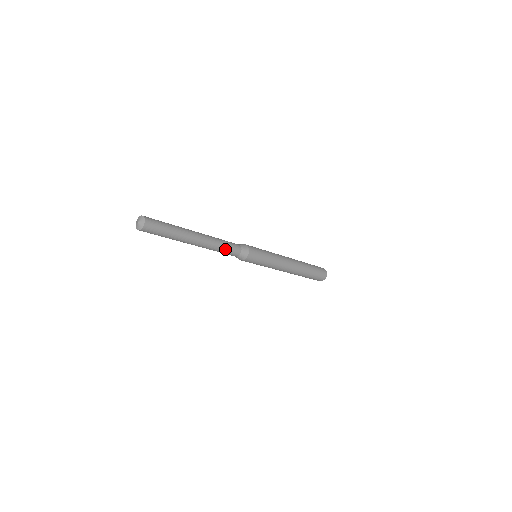
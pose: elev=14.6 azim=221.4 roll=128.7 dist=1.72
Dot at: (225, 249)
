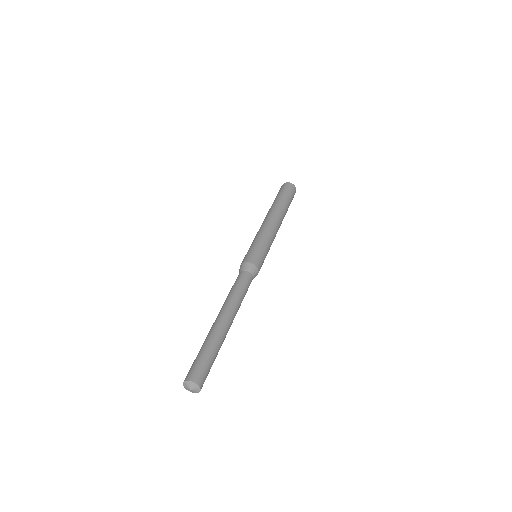
Dot at: occluded
